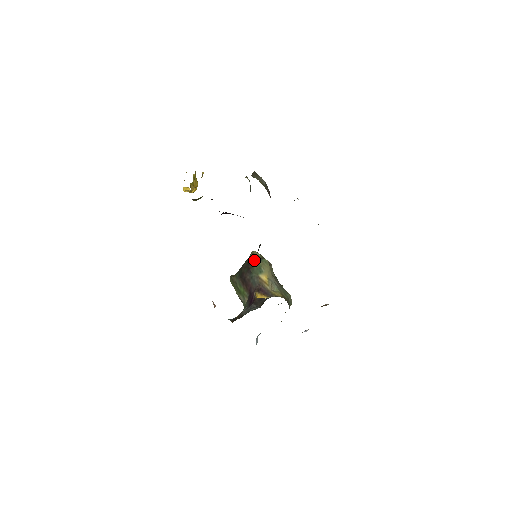
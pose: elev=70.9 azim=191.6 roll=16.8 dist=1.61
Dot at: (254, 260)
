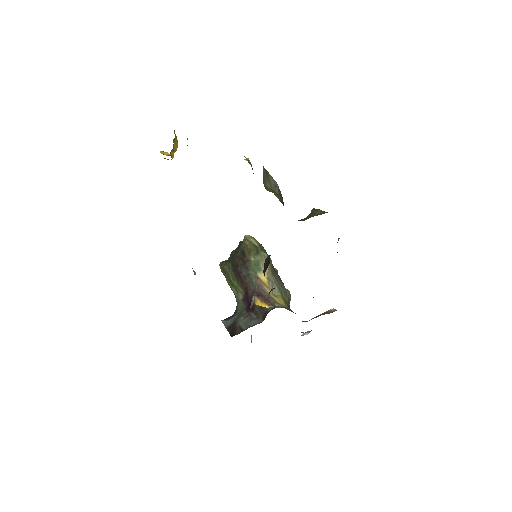
Dot at: (250, 251)
